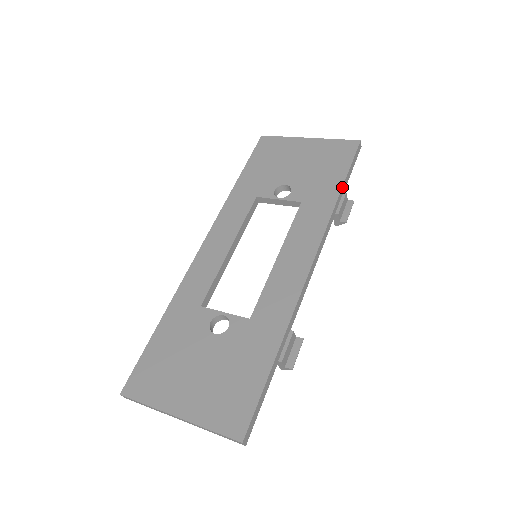
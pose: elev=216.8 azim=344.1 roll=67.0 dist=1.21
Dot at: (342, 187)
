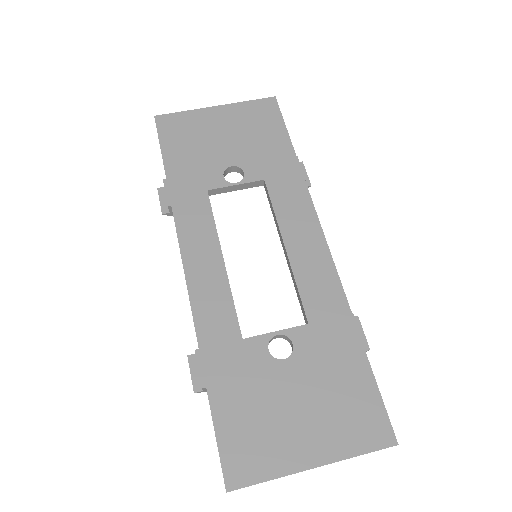
Dot at: (294, 151)
